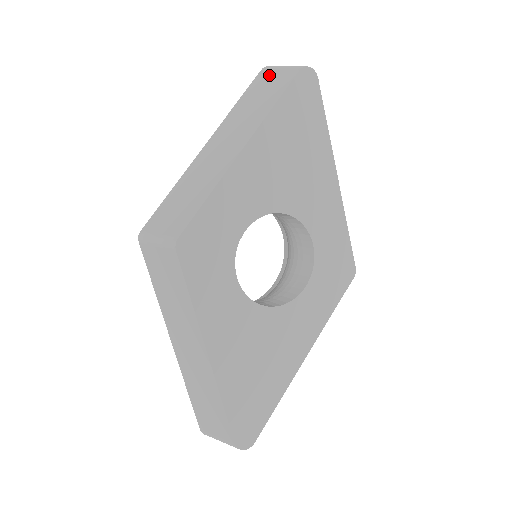
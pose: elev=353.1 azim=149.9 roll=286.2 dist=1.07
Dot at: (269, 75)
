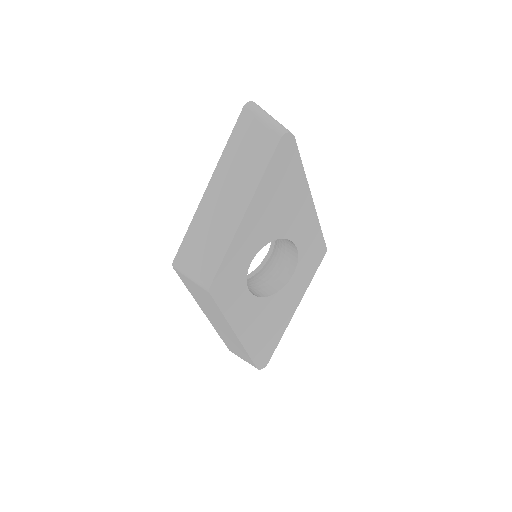
Dot at: (252, 124)
